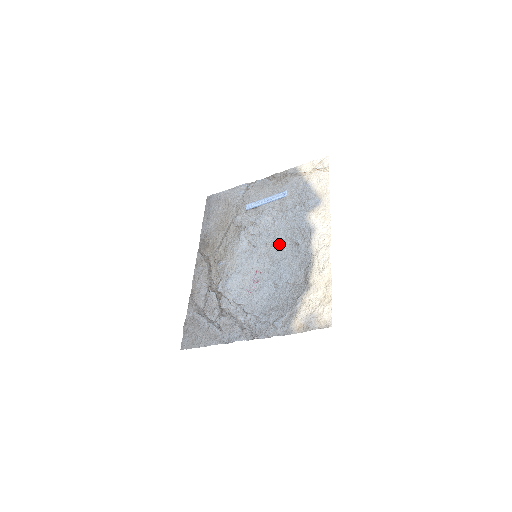
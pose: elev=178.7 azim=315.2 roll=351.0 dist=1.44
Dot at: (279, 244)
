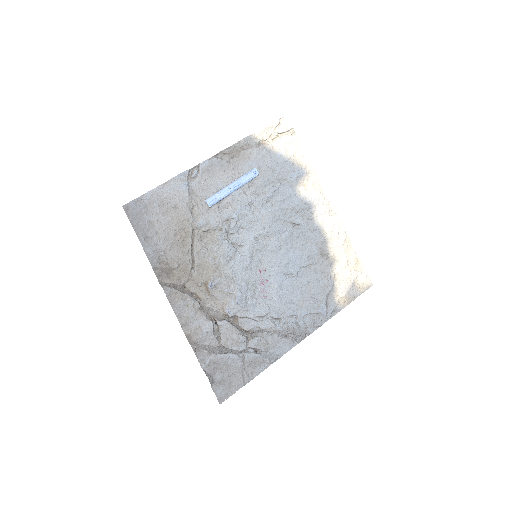
Dot at: (275, 232)
